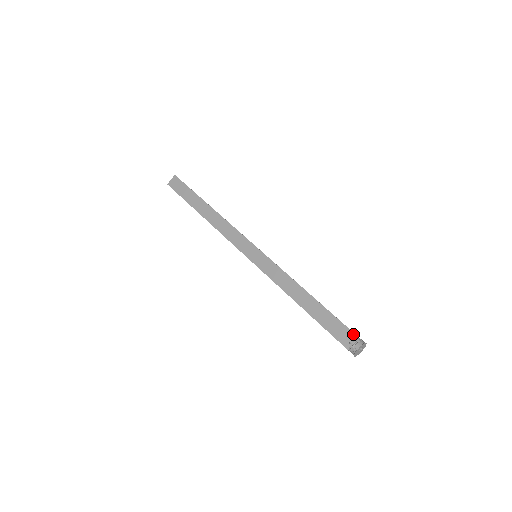
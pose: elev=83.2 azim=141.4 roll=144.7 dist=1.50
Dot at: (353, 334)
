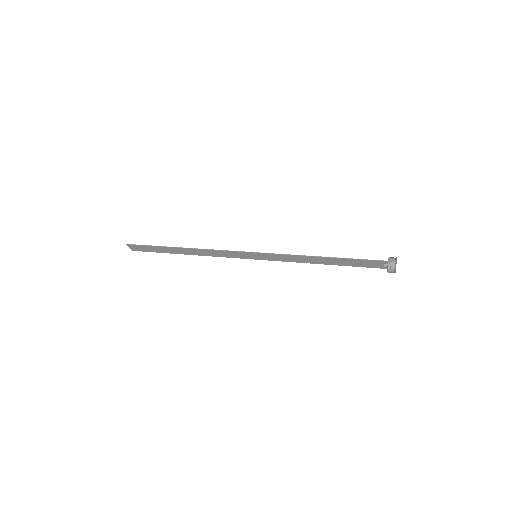
Dot at: (381, 262)
